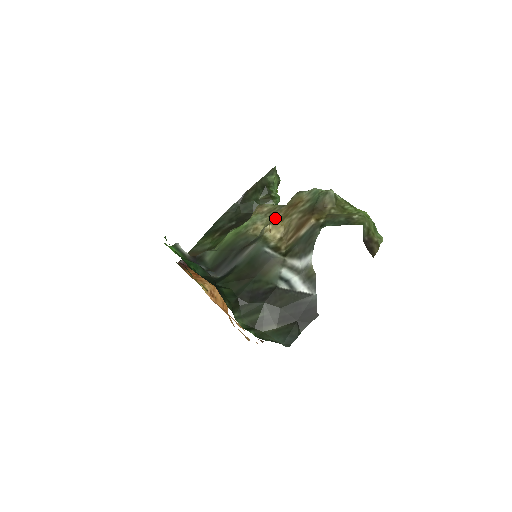
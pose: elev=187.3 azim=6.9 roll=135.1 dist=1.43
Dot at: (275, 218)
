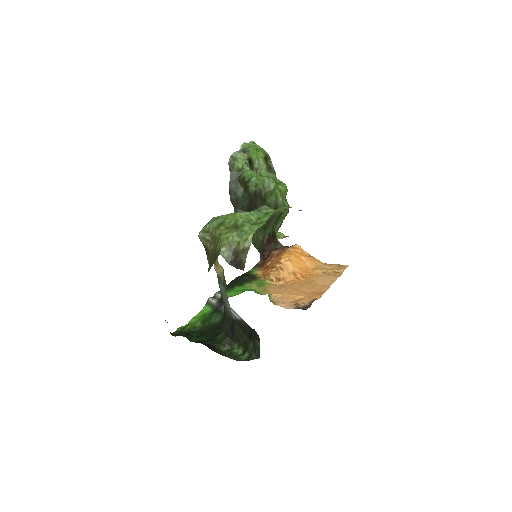
Dot at: occluded
